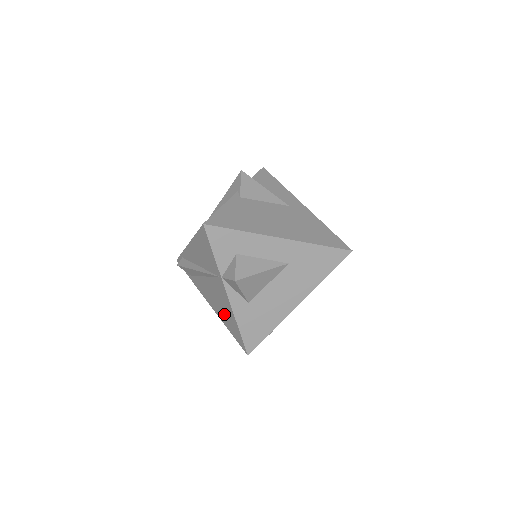
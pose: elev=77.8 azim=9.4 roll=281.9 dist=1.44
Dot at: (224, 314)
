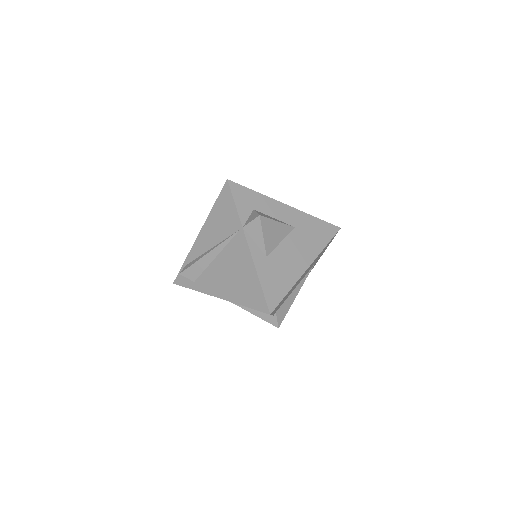
Dot at: (239, 284)
